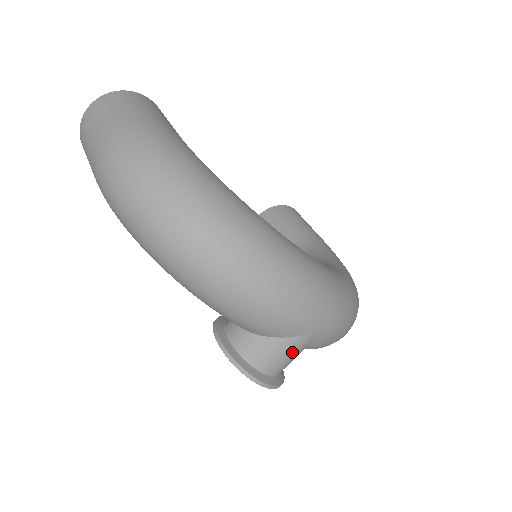
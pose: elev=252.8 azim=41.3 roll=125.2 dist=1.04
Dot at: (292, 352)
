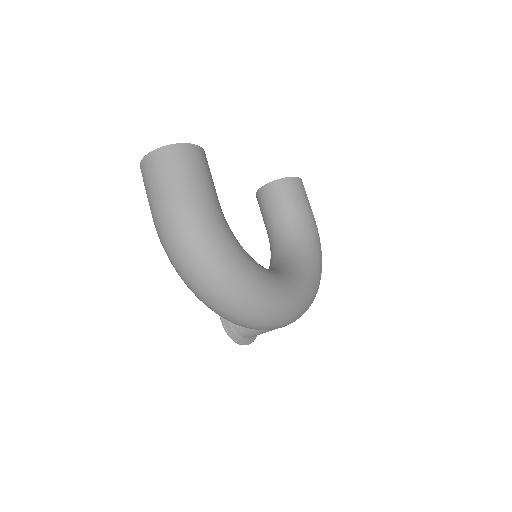
Dot at: occluded
